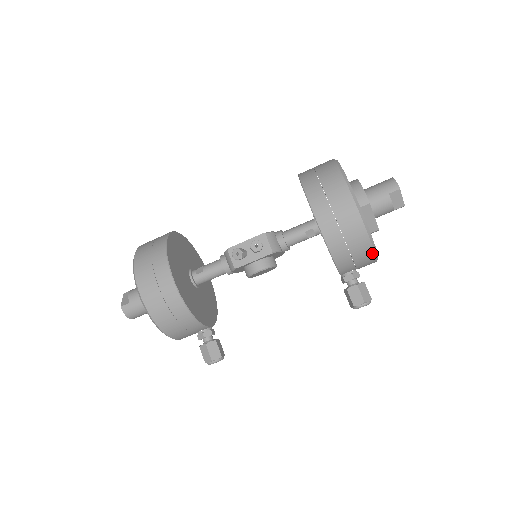
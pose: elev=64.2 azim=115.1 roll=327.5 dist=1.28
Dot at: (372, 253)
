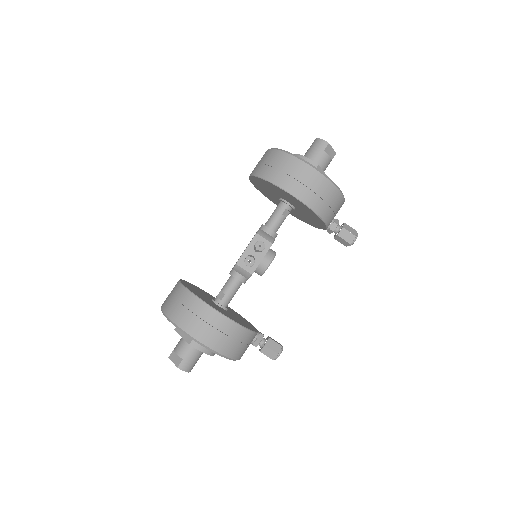
Dot at: (342, 198)
